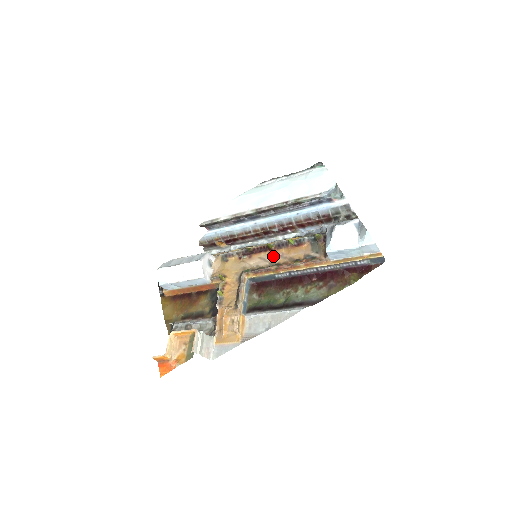
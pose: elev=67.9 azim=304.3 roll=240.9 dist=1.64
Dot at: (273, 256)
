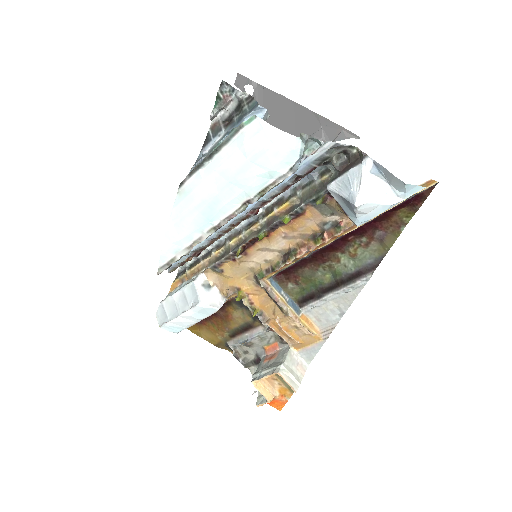
Dot at: (275, 242)
